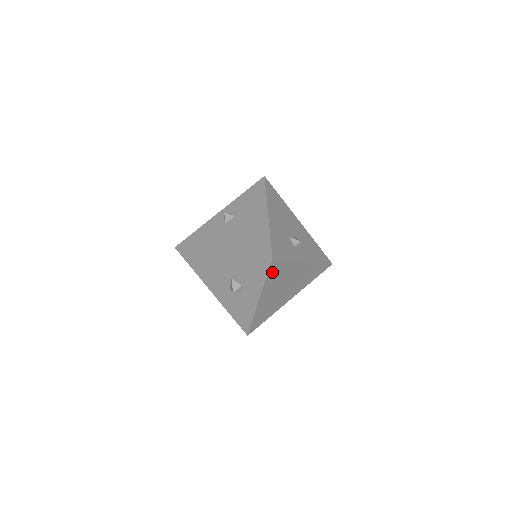
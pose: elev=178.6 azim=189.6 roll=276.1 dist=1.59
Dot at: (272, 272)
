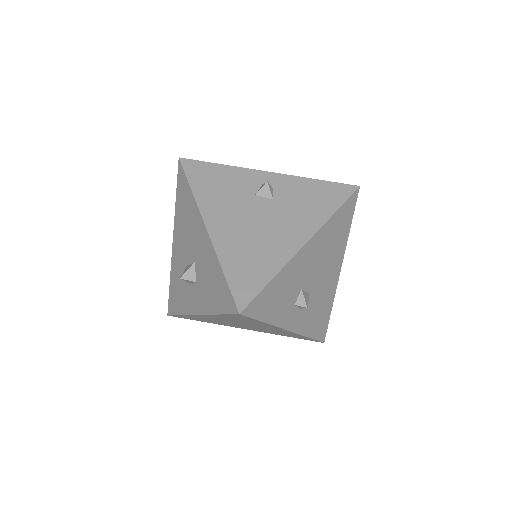
Dot at: (232, 316)
